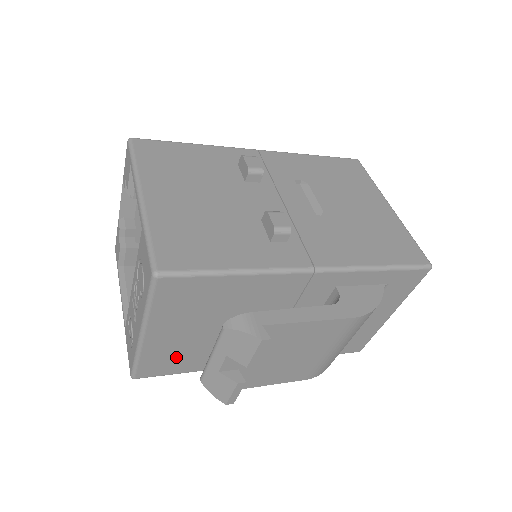
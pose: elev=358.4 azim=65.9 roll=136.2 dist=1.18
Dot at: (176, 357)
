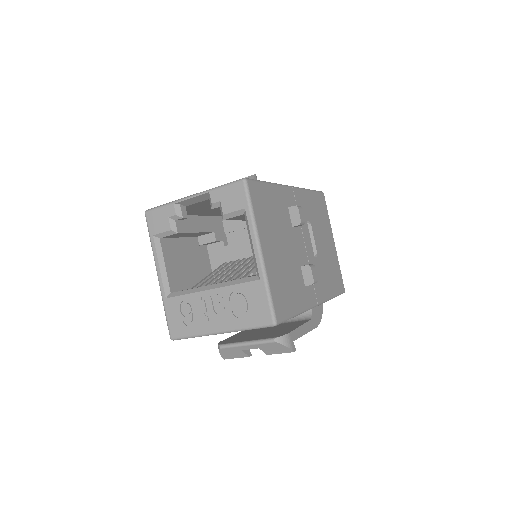
Dot at: occluded
